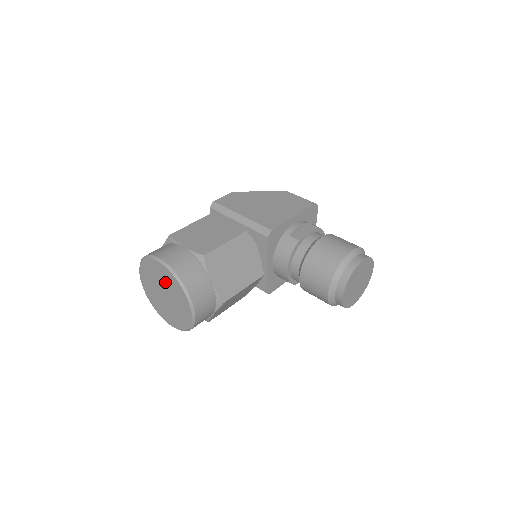
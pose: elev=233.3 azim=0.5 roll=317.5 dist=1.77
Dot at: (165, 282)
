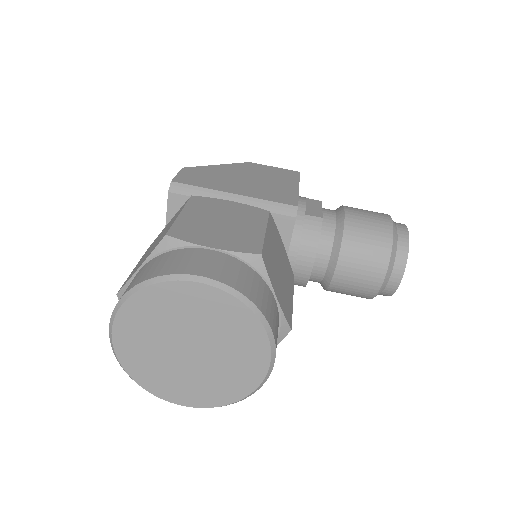
Dot at: (203, 321)
